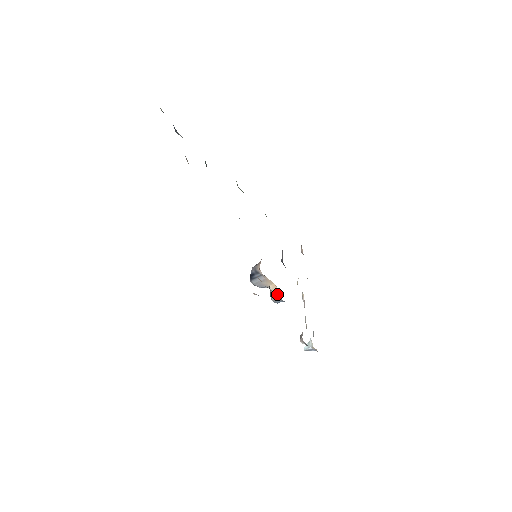
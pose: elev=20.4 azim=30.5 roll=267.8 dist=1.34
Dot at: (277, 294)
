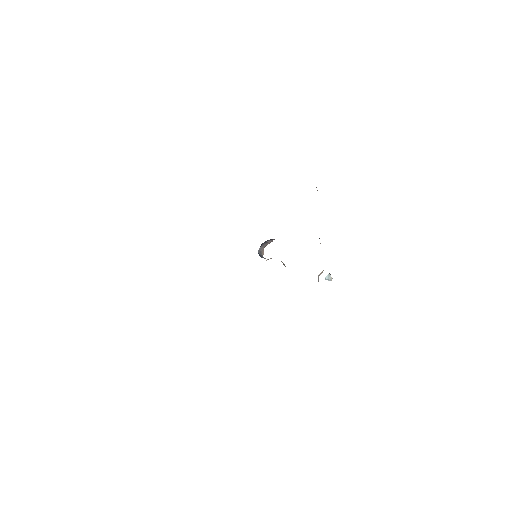
Dot at: occluded
